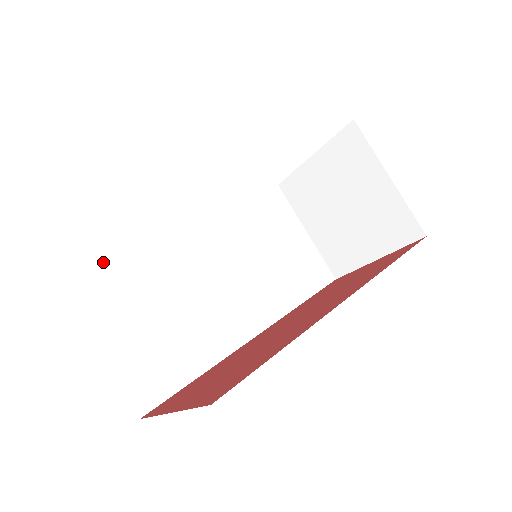
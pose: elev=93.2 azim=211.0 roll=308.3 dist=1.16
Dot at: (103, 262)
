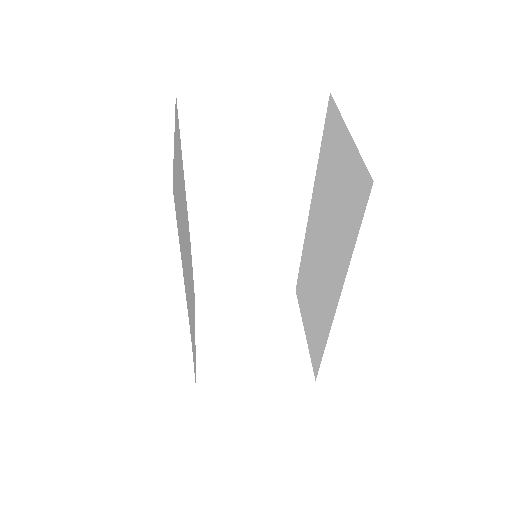
Dot at: occluded
